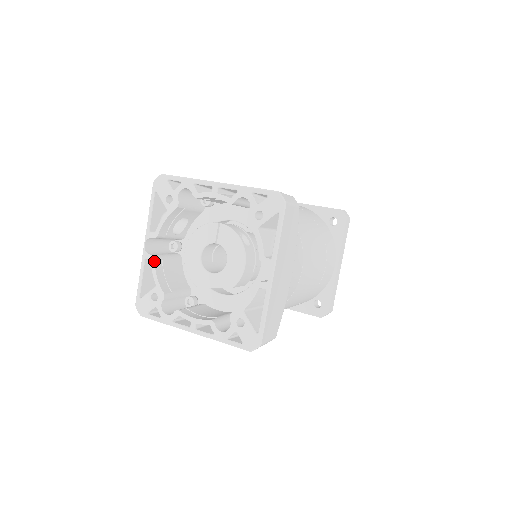
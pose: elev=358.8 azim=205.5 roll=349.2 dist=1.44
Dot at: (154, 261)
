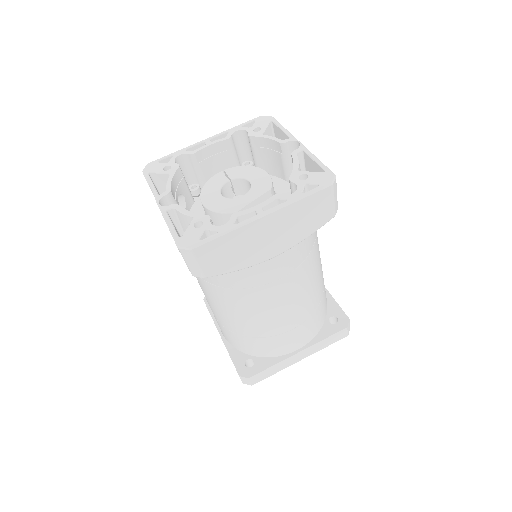
Dot at: (178, 205)
